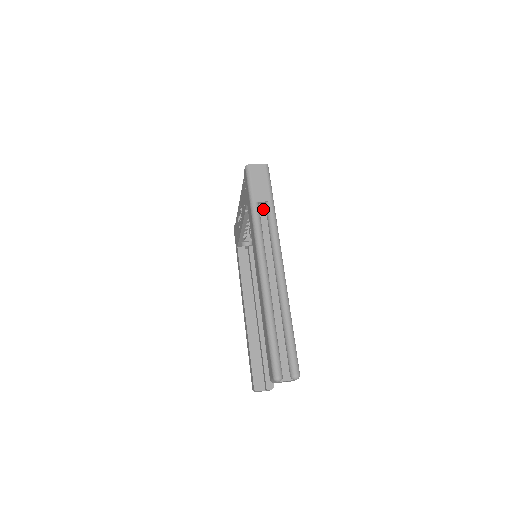
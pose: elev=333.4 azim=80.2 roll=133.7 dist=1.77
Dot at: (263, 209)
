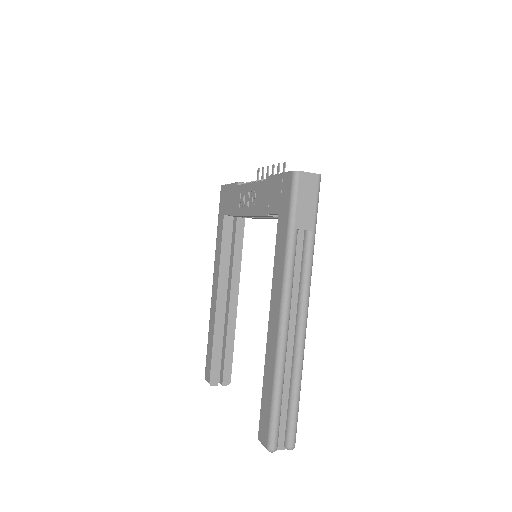
Dot at: (300, 237)
